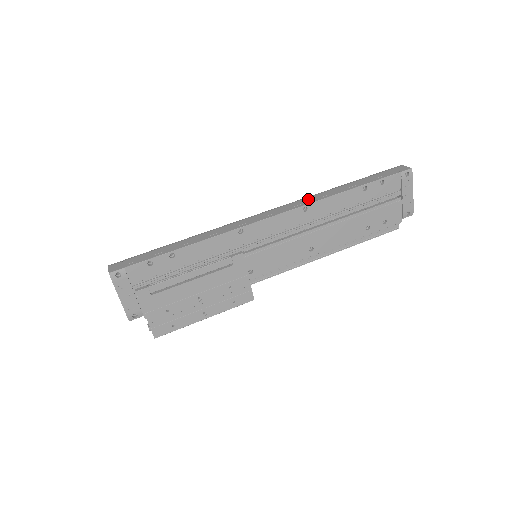
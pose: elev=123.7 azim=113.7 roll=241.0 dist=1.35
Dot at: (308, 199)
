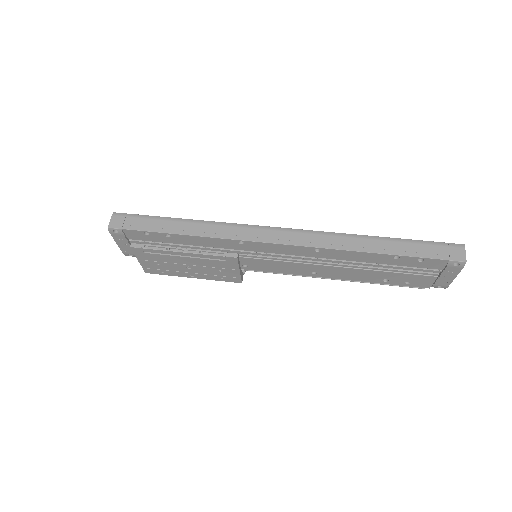
Dot at: (329, 239)
